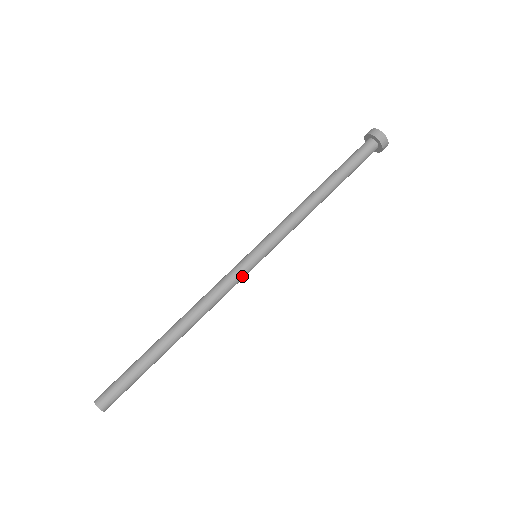
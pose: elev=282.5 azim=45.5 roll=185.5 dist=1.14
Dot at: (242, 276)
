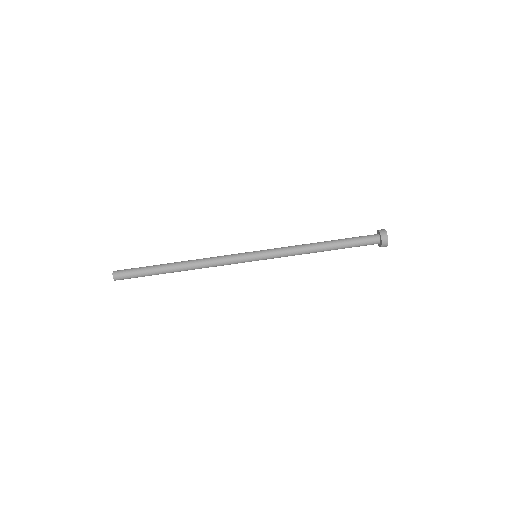
Dot at: (240, 262)
